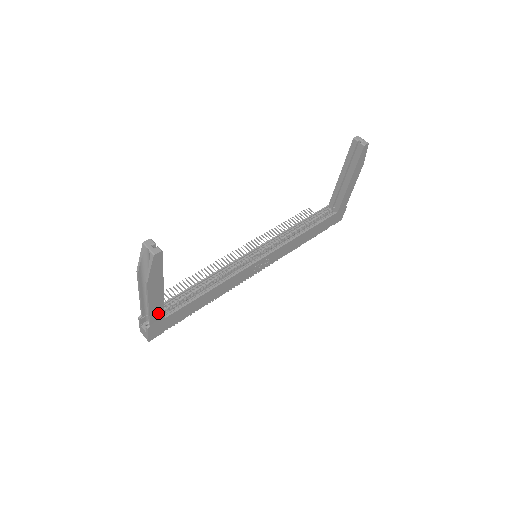
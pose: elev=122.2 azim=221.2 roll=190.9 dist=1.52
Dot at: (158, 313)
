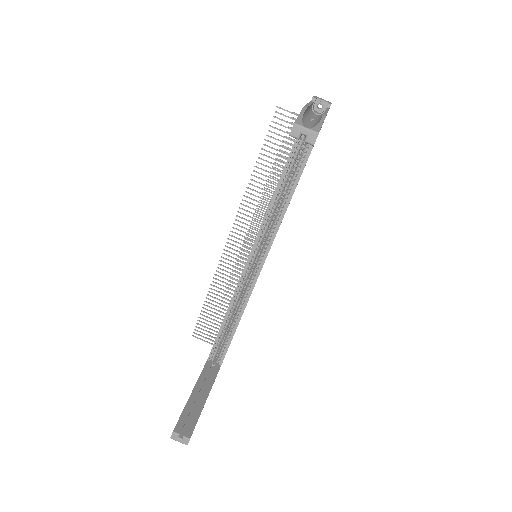
Dot at: occluded
